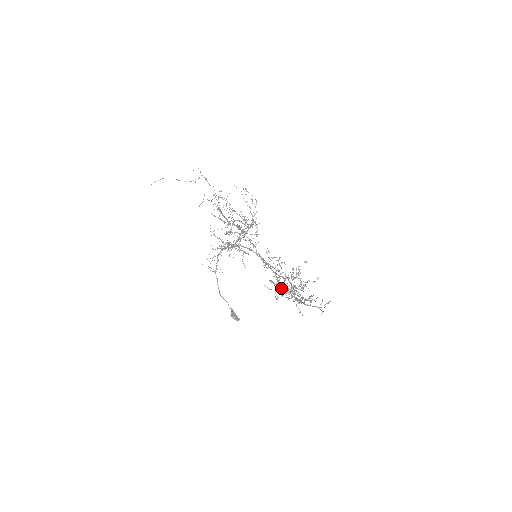
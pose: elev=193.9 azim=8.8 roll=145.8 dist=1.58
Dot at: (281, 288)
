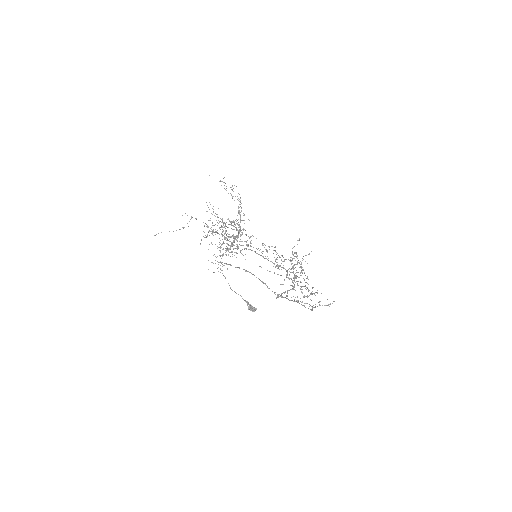
Dot at: (293, 301)
